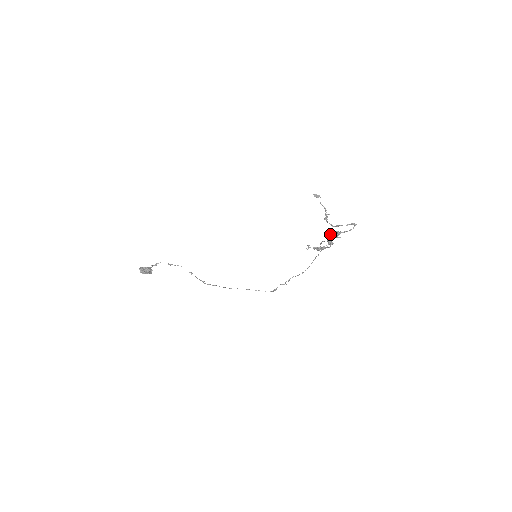
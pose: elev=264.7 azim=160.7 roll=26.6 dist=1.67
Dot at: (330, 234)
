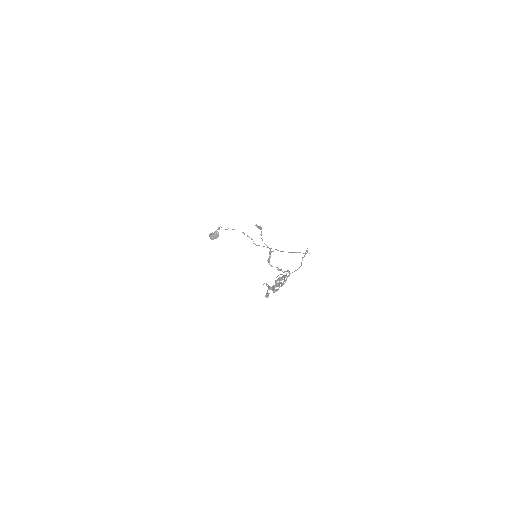
Dot at: (268, 286)
